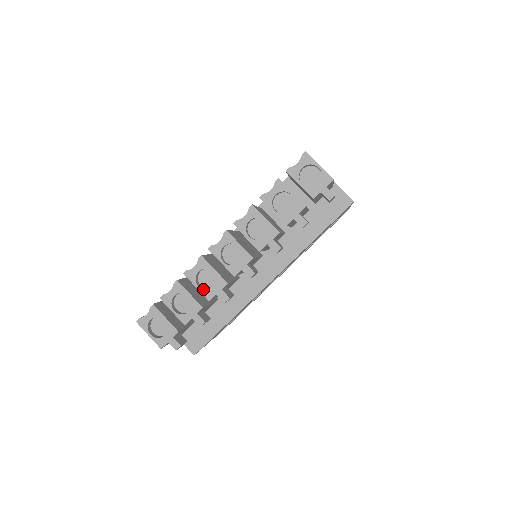
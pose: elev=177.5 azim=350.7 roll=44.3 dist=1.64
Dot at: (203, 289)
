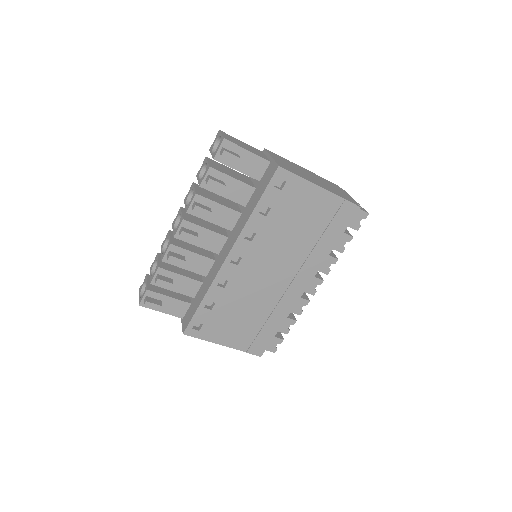
Dot at: occluded
